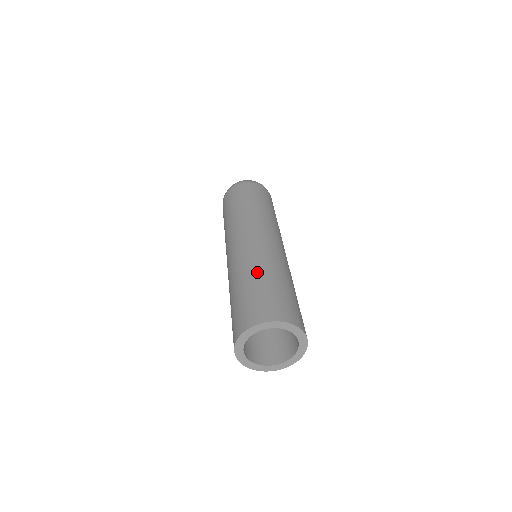
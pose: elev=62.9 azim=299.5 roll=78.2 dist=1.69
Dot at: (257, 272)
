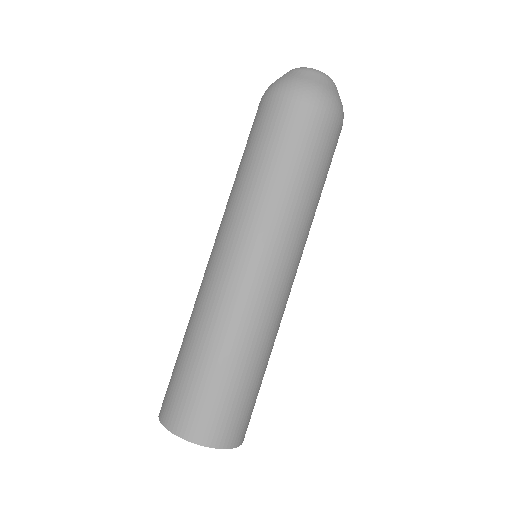
Dot at: (250, 356)
